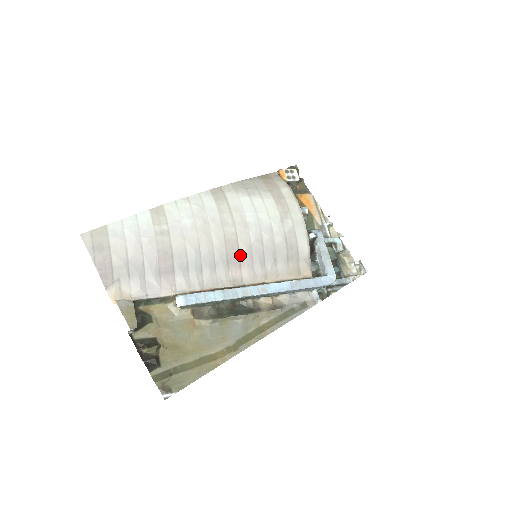
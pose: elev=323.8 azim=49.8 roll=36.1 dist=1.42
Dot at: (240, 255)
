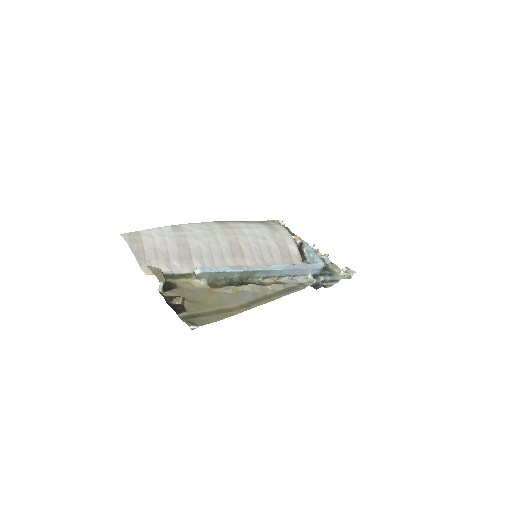
Dot at: (242, 251)
